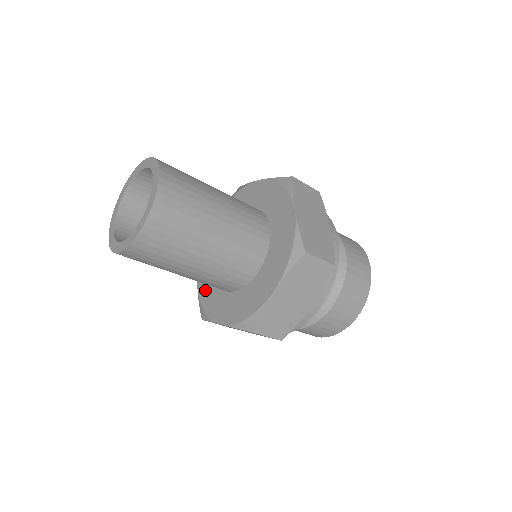
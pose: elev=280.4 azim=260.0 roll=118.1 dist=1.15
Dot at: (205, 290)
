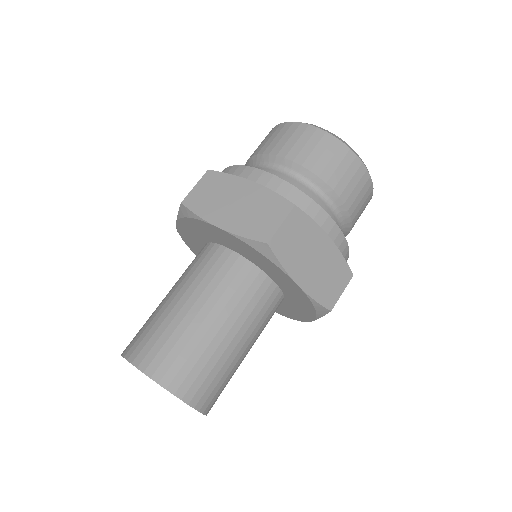
Dot at: occluded
